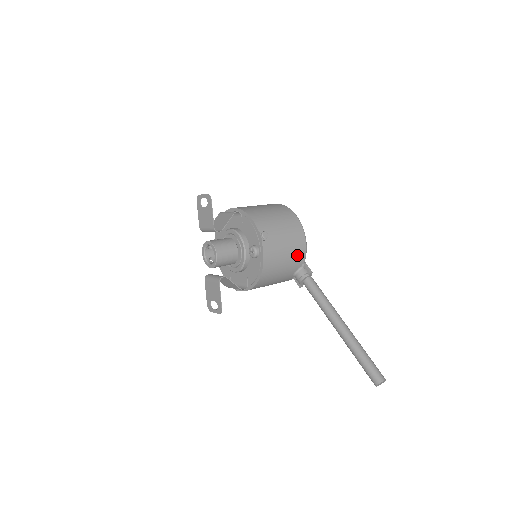
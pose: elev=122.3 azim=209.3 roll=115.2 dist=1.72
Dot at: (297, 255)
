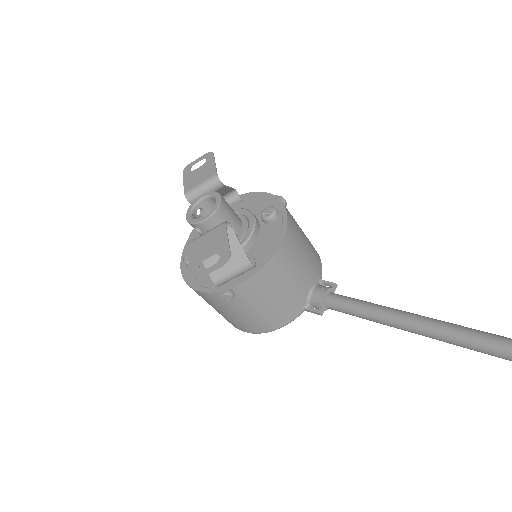
Dot at: (315, 258)
